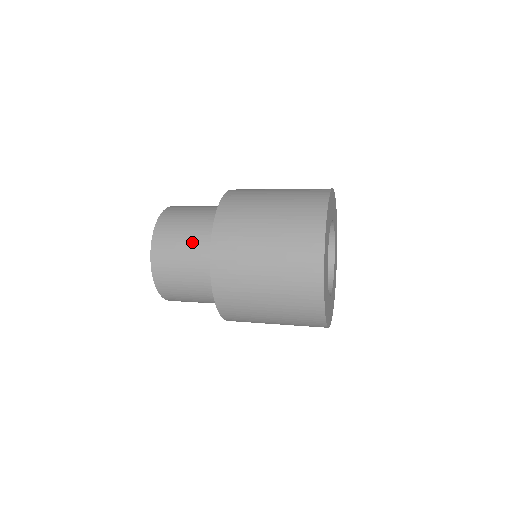
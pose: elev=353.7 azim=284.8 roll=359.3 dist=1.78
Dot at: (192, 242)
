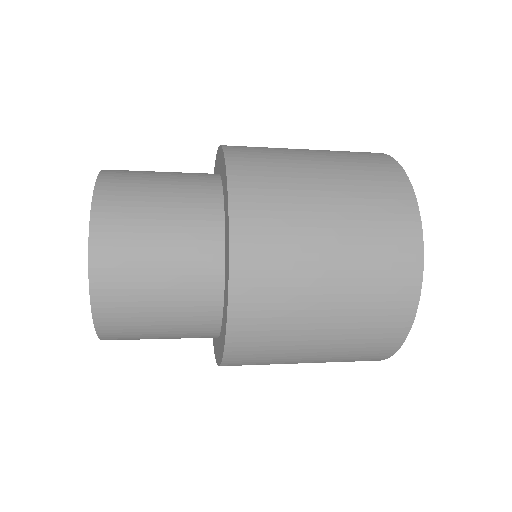
Dot at: (176, 307)
